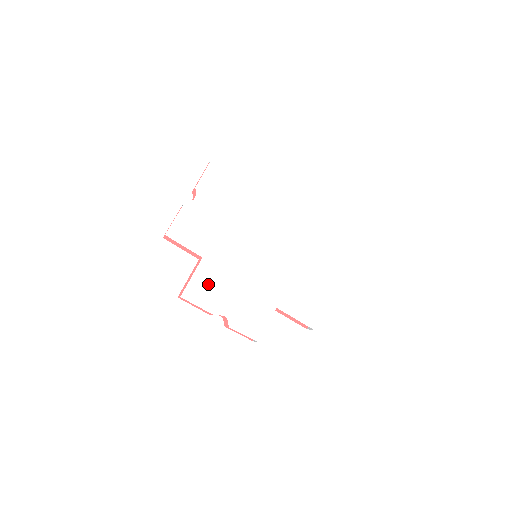
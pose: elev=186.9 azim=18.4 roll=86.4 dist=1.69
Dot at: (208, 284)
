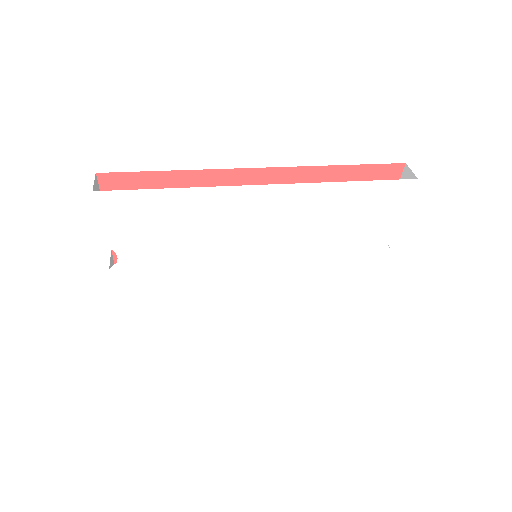
Dot at: (210, 322)
